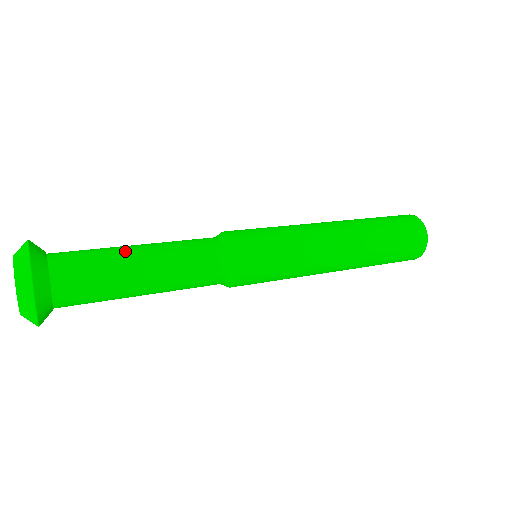
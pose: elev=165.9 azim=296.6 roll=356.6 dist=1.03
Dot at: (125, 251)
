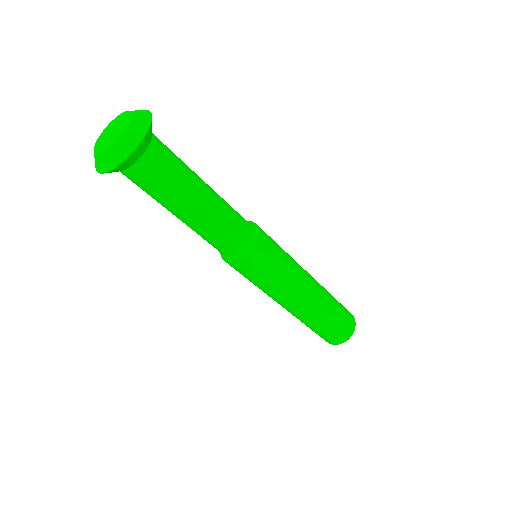
Dot at: (196, 174)
